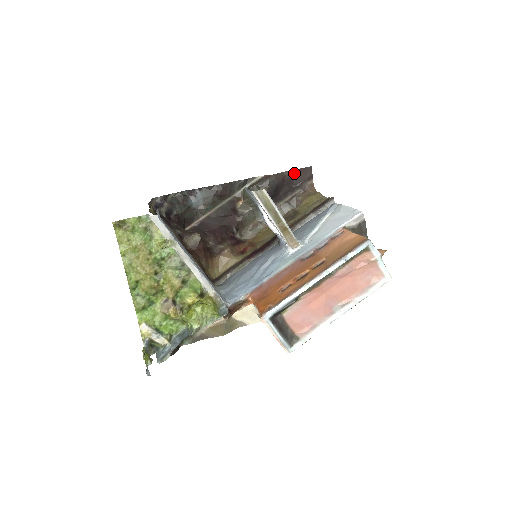
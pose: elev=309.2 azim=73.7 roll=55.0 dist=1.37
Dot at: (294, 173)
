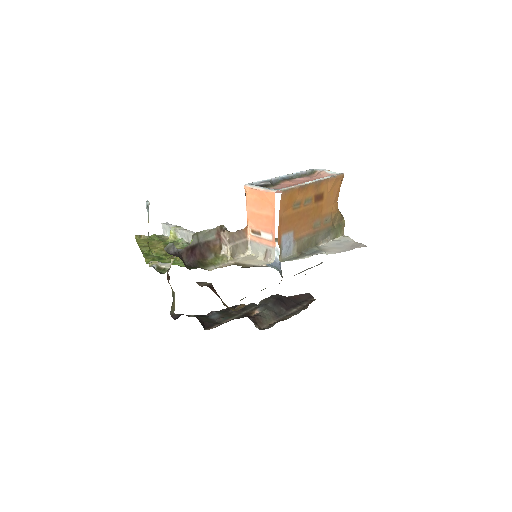
Dot at: (296, 297)
